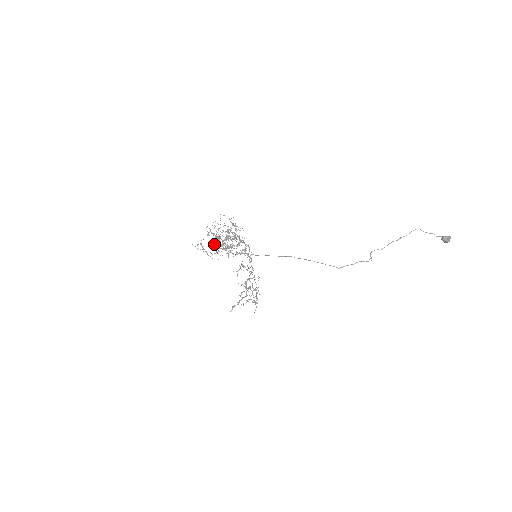
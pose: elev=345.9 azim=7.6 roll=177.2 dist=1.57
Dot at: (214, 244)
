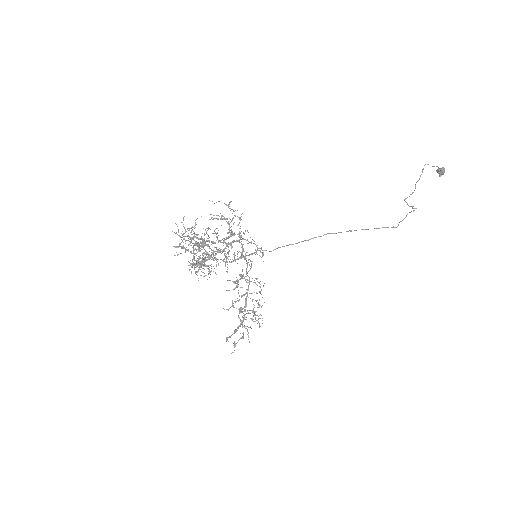
Dot at: (217, 251)
